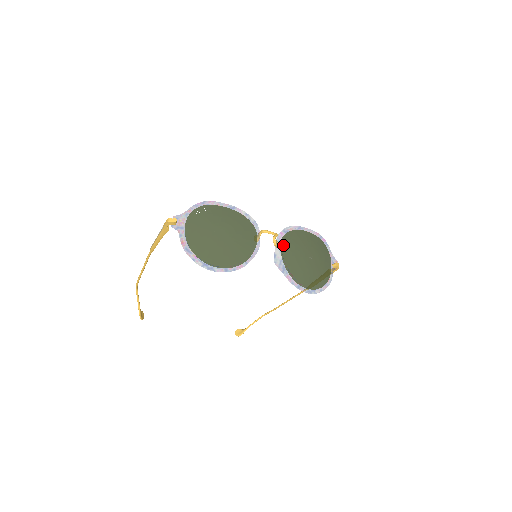
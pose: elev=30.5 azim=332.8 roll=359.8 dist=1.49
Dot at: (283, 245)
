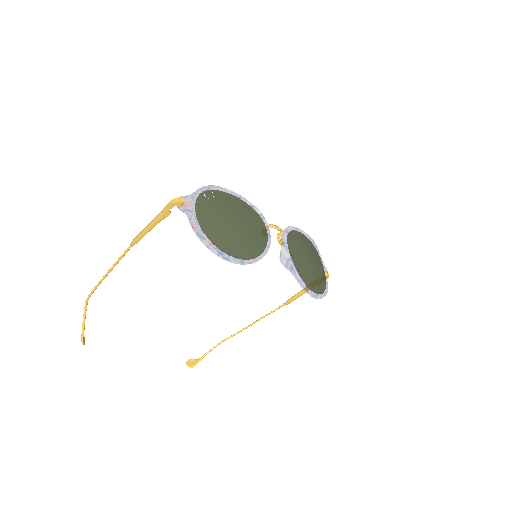
Dot at: (289, 243)
